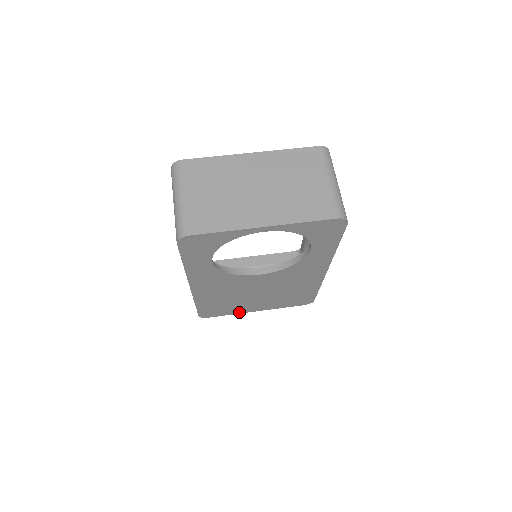
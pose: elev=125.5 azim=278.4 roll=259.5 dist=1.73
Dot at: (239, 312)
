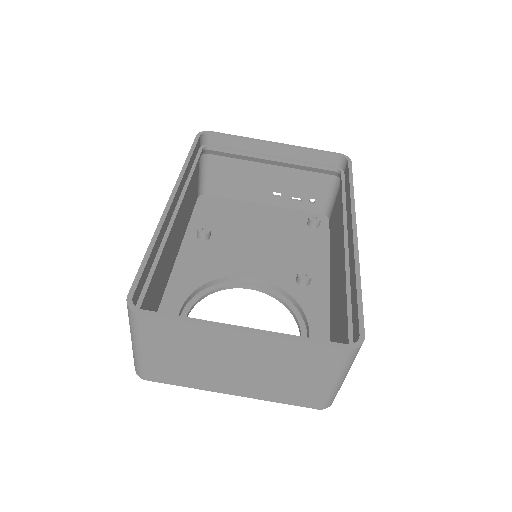
Dot at: occluded
